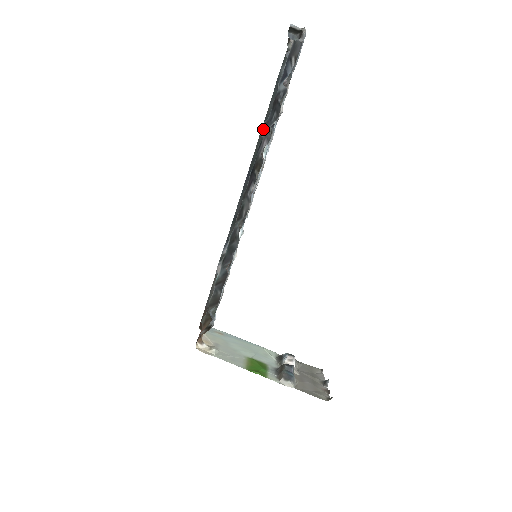
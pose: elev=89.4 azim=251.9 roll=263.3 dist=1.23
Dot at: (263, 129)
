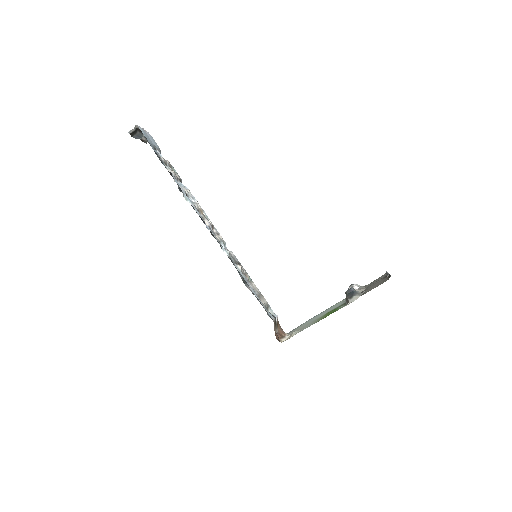
Dot at: occluded
